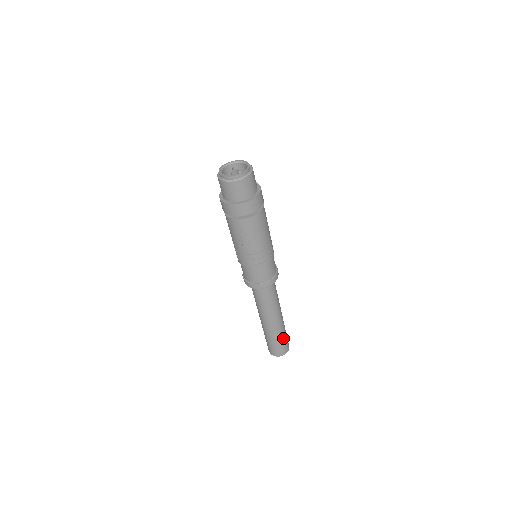
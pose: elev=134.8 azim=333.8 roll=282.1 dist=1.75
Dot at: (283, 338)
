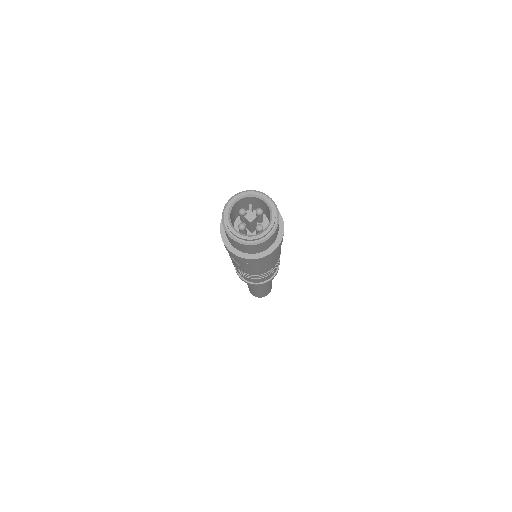
Dot at: (265, 292)
